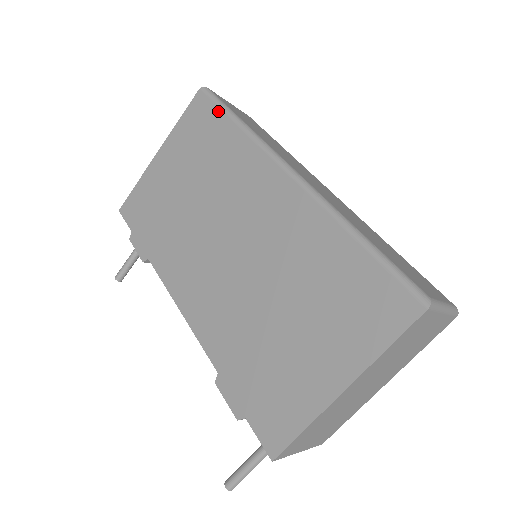
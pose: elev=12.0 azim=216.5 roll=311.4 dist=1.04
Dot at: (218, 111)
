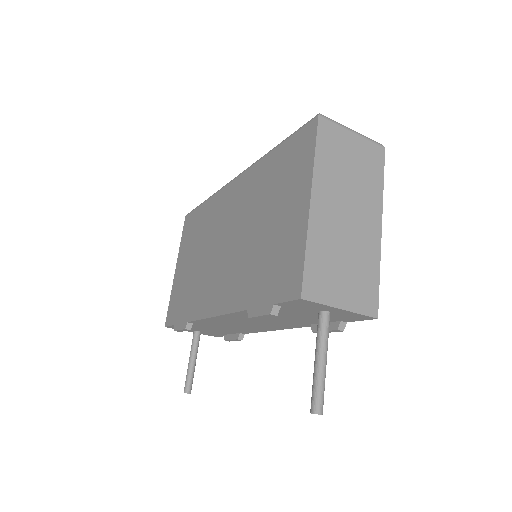
Dot at: (196, 210)
